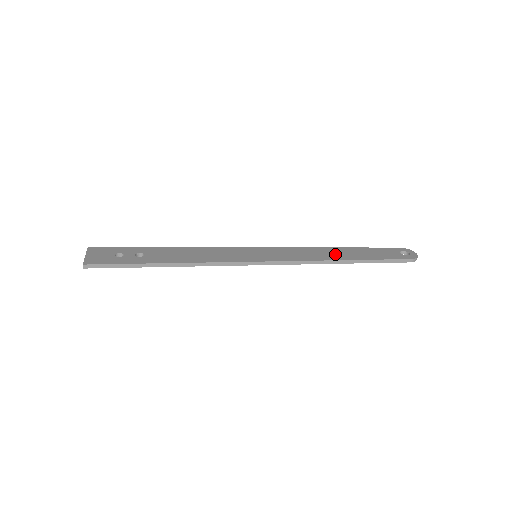
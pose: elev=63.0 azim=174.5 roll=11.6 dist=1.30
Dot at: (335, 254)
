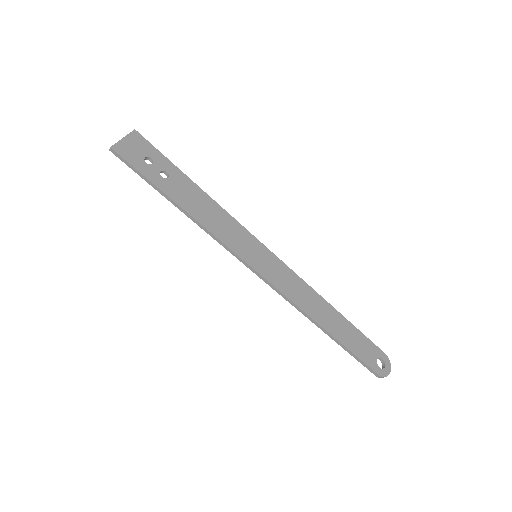
Dot at: (321, 312)
